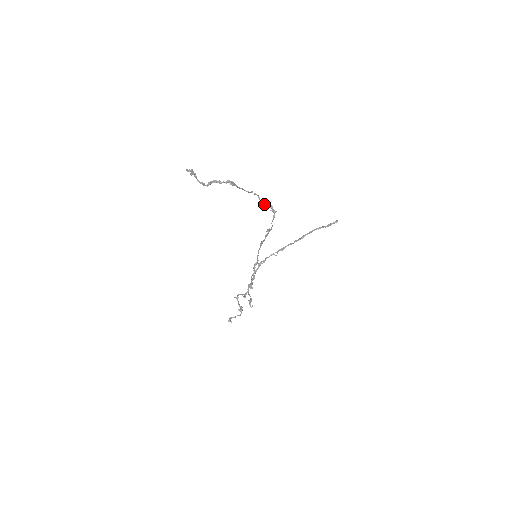
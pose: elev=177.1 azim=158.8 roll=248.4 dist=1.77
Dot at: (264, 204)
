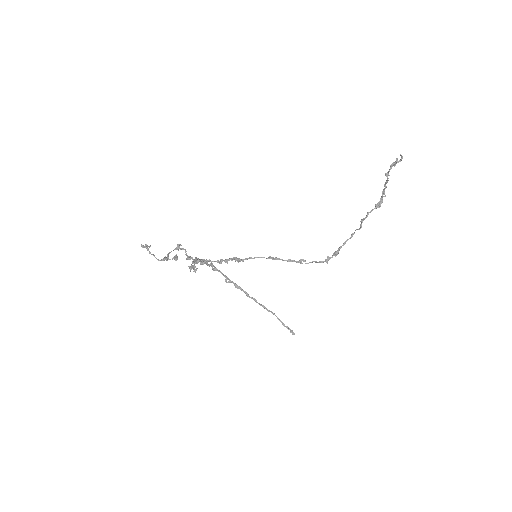
Dot at: occluded
